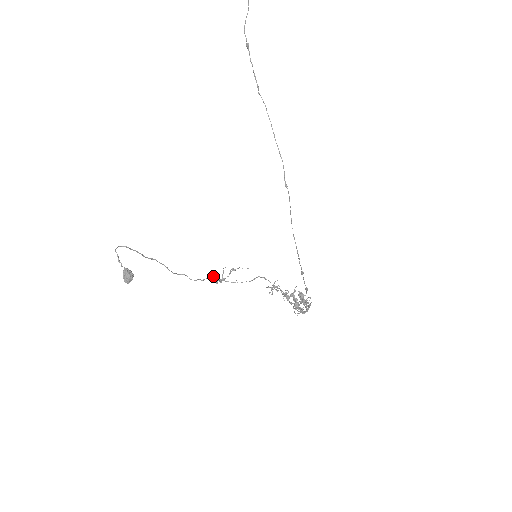
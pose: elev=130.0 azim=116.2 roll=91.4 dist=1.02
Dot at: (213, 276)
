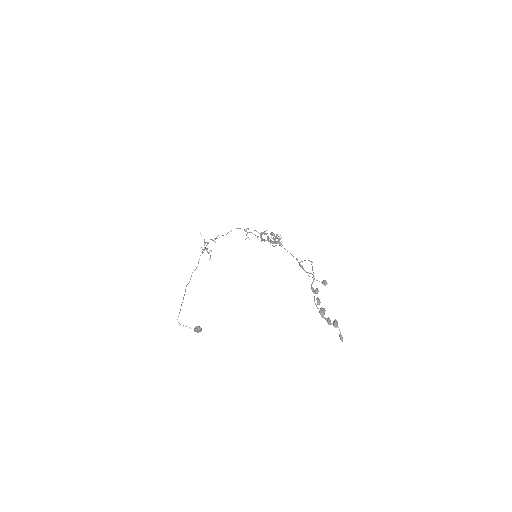
Dot at: occluded
